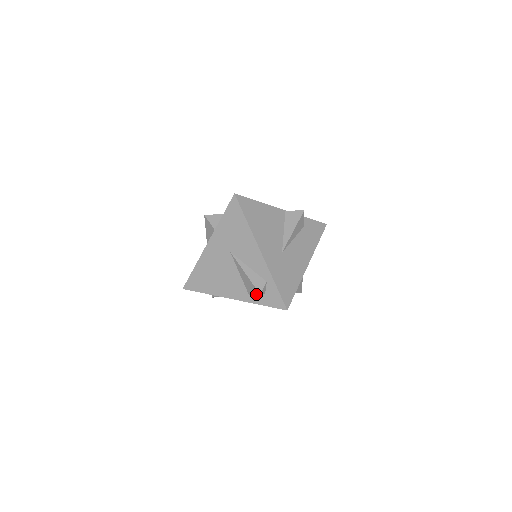
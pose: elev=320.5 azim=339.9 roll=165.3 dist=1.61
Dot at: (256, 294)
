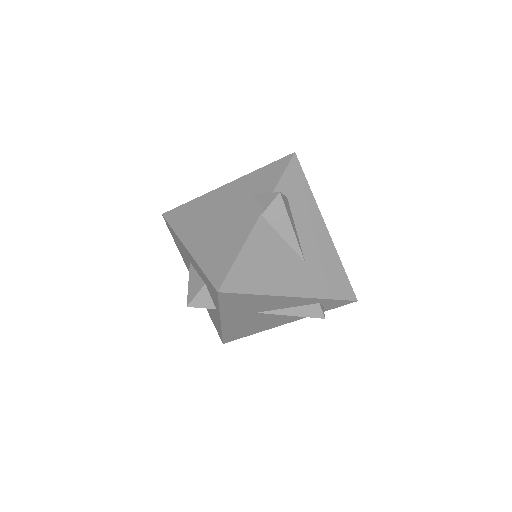
Dot at: occluded
